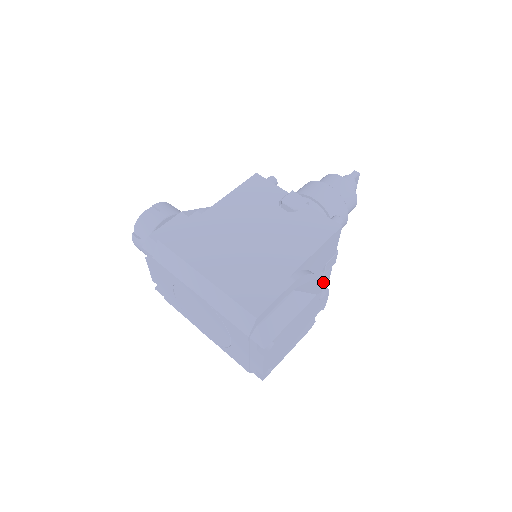
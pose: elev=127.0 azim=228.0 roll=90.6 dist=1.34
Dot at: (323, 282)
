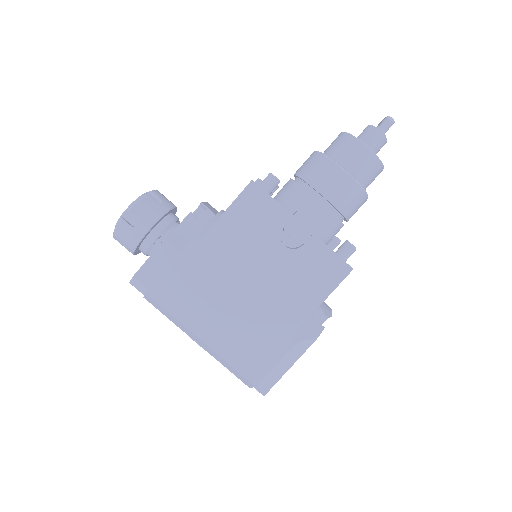
Dot at: occluded
